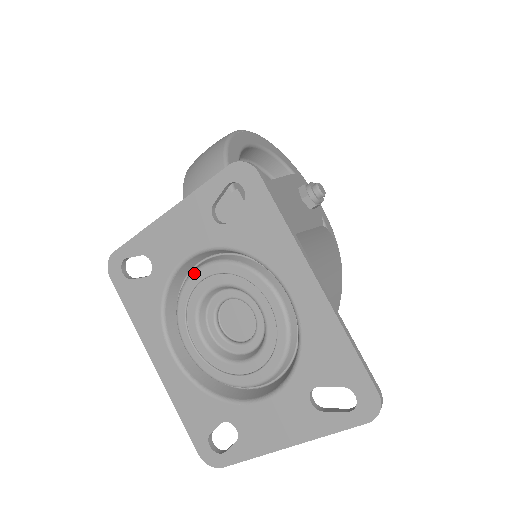
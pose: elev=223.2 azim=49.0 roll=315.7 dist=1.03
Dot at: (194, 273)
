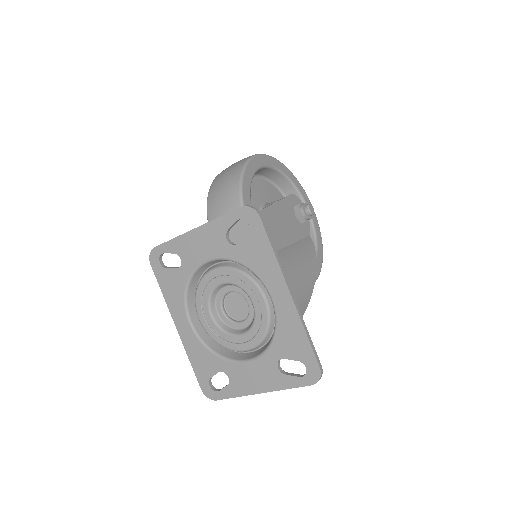
Dot at: (210, 272)
